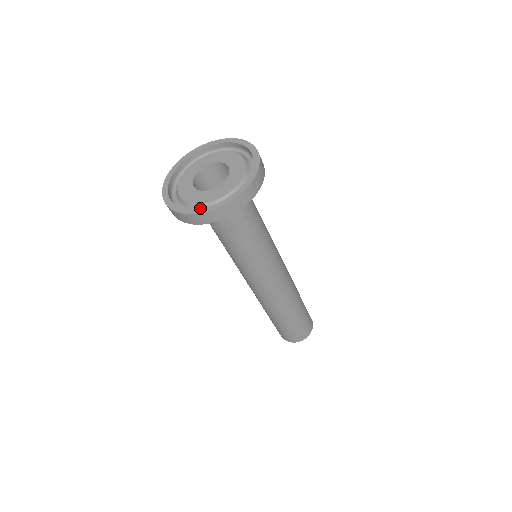
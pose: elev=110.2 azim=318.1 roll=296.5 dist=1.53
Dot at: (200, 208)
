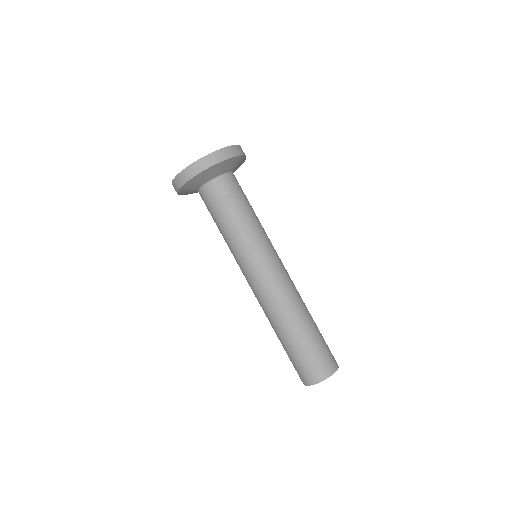
Dot at: (193, 164)
